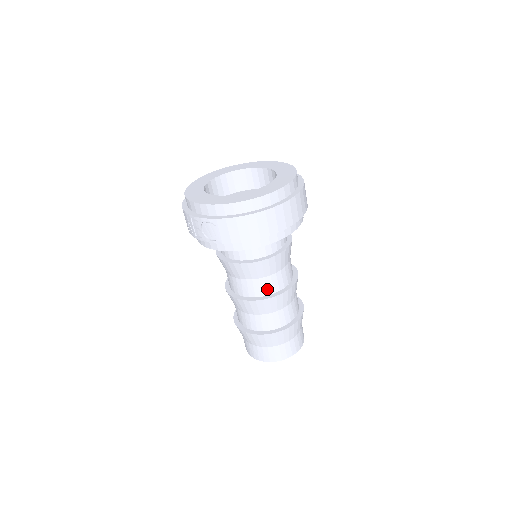
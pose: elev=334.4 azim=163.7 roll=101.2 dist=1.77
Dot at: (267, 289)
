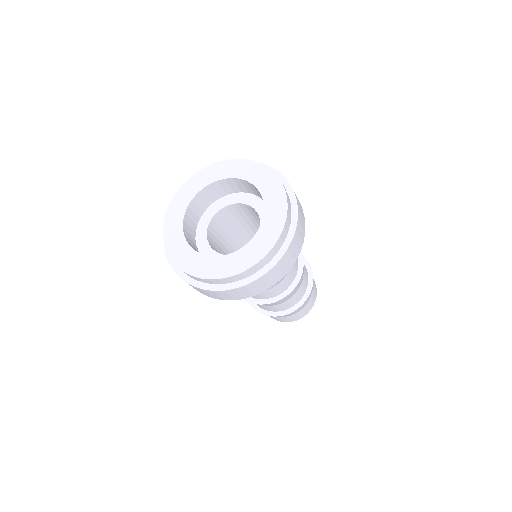
Dot at: occluded
